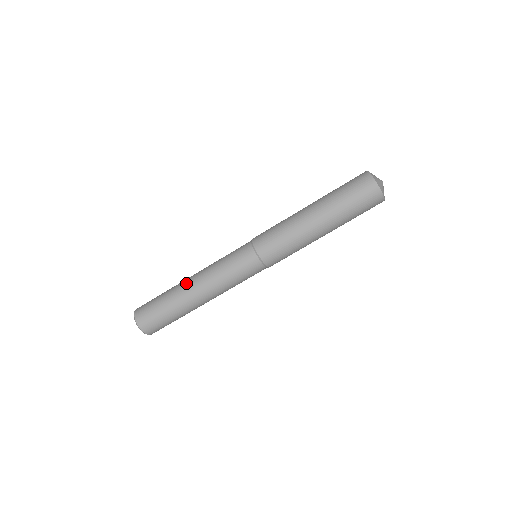
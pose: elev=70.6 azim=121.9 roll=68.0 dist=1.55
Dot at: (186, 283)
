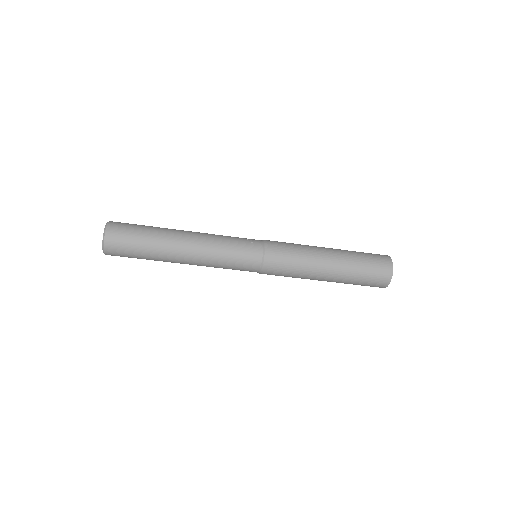
Dot at: (179, 242)
